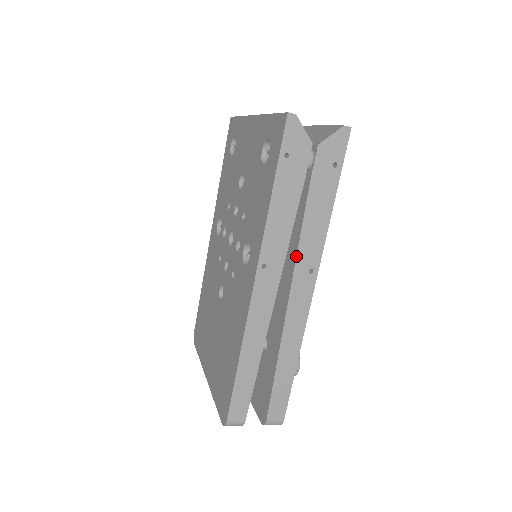
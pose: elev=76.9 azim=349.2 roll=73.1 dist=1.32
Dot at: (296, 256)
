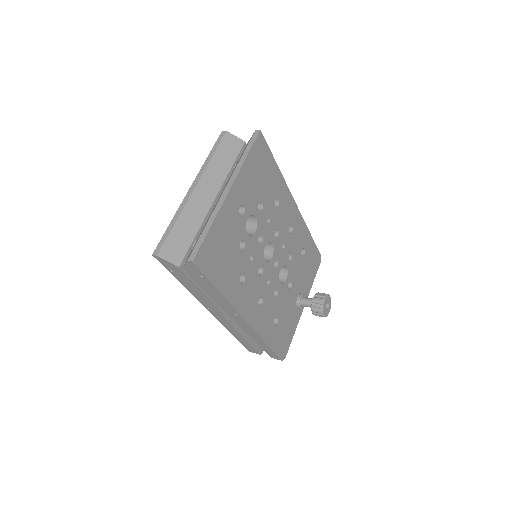
Dot at: occluded
